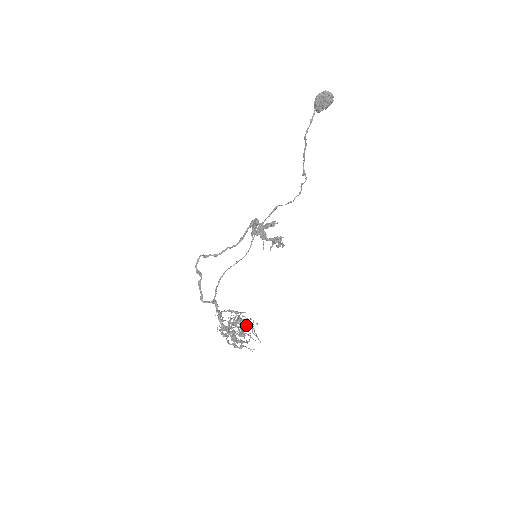
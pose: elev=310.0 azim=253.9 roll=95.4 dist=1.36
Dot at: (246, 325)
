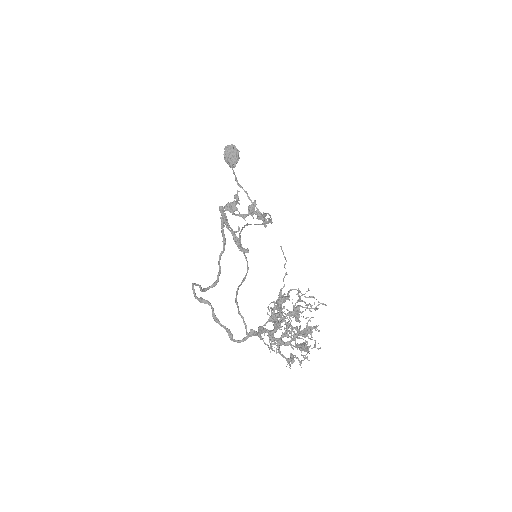
Dot at: occluded
